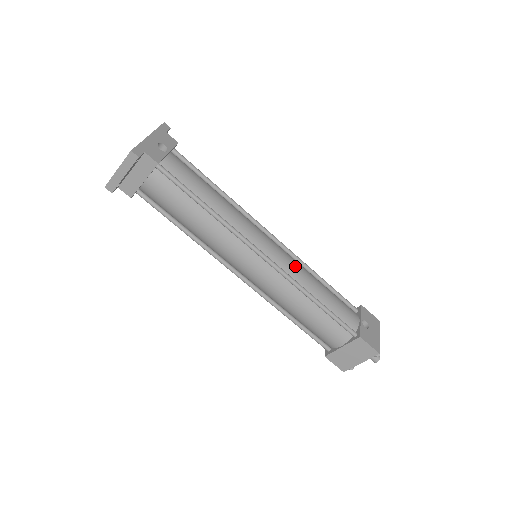
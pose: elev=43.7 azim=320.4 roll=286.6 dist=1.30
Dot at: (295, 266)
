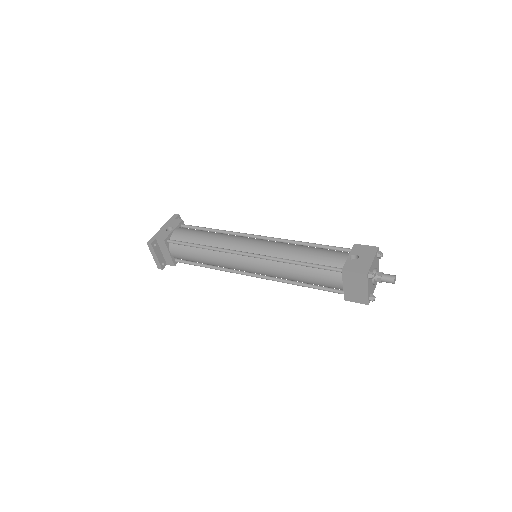
Dot at: (275, 247)
